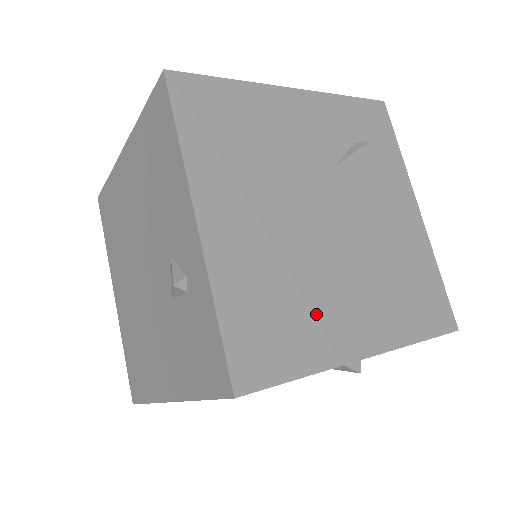
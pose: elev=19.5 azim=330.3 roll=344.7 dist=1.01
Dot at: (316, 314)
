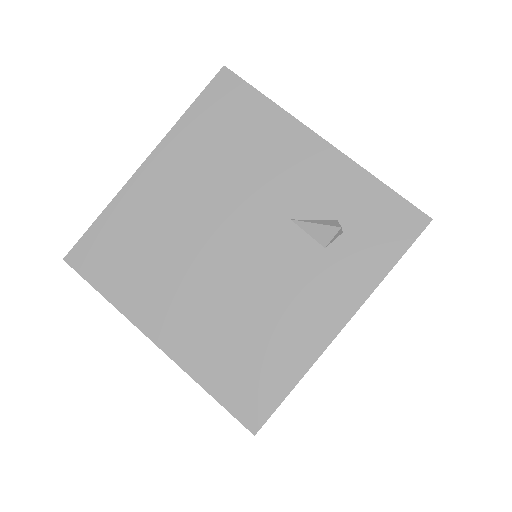
Dot at: (152, 280)
